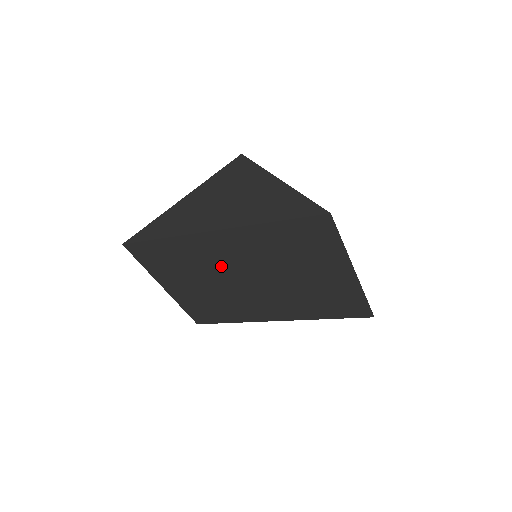
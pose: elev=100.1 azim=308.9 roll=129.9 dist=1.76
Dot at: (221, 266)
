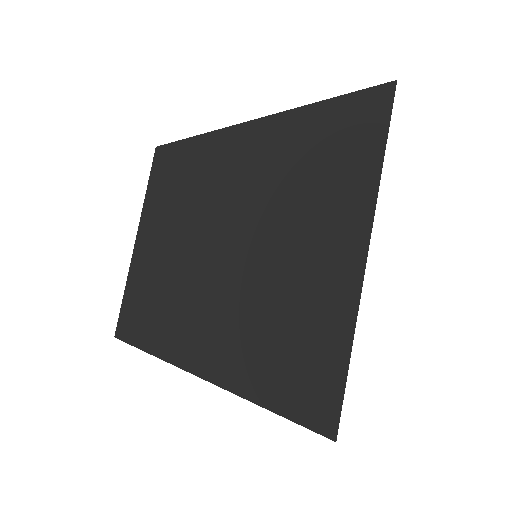
Dot at: (207, 202)
